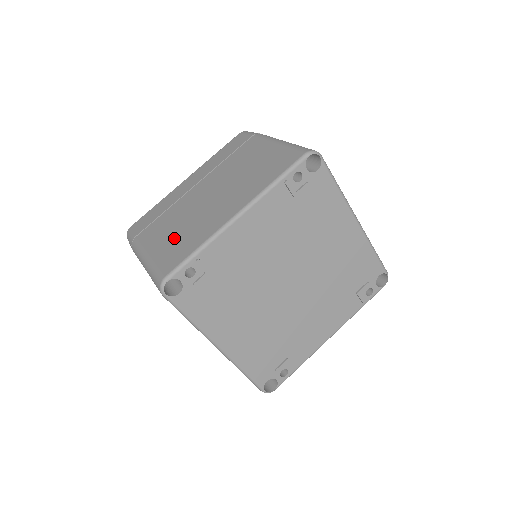
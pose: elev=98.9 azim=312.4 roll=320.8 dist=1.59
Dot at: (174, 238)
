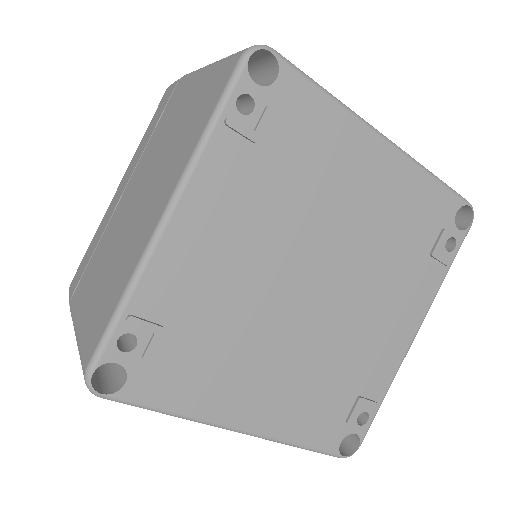
Dot at: (100, 288)
